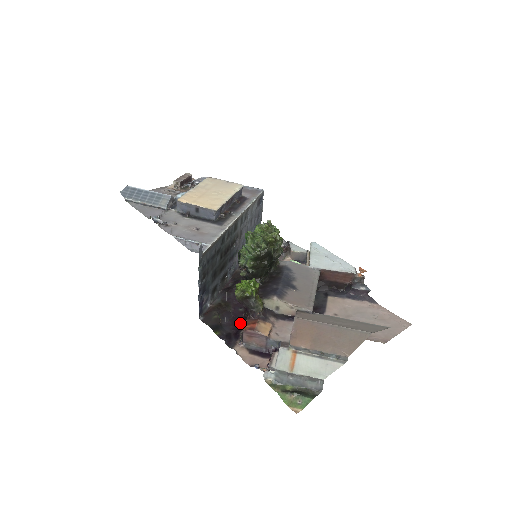
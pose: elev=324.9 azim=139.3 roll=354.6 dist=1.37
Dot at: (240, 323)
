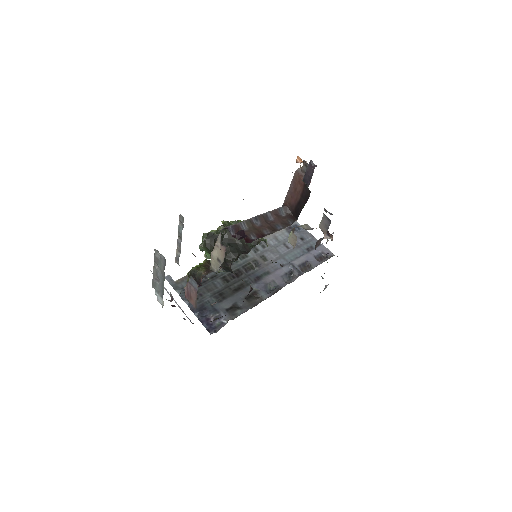
Dot at: occluded
